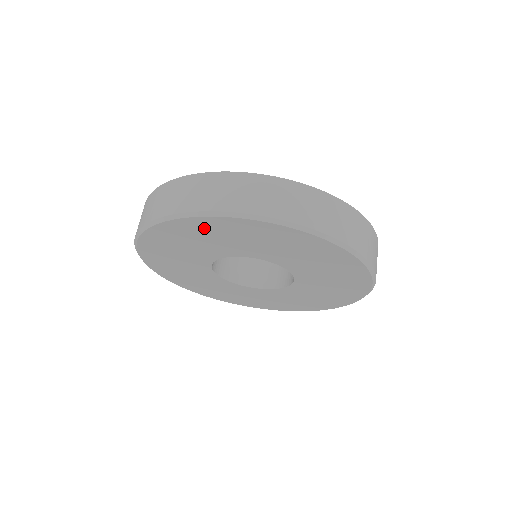
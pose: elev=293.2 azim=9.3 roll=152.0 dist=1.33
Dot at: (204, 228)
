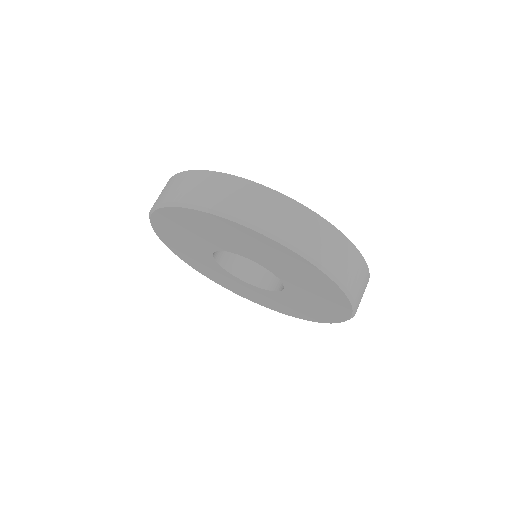
Dot at: (219, 225)
